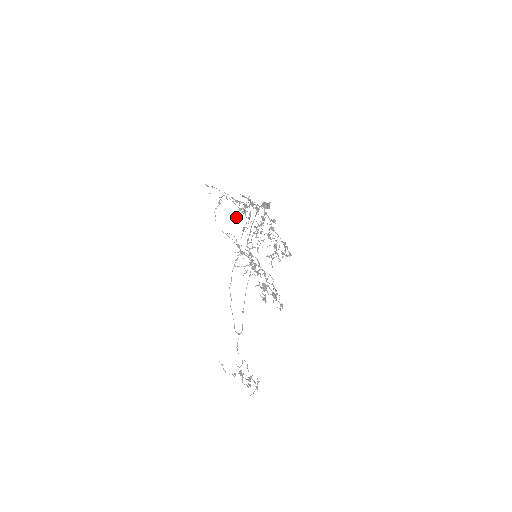
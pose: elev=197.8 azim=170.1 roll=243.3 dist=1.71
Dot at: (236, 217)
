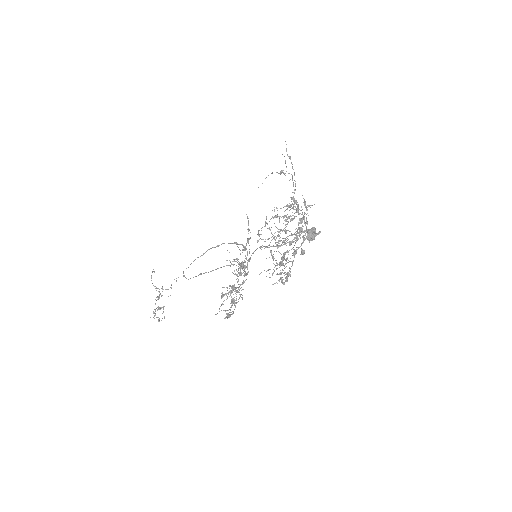
Dot at: (277, 210)
